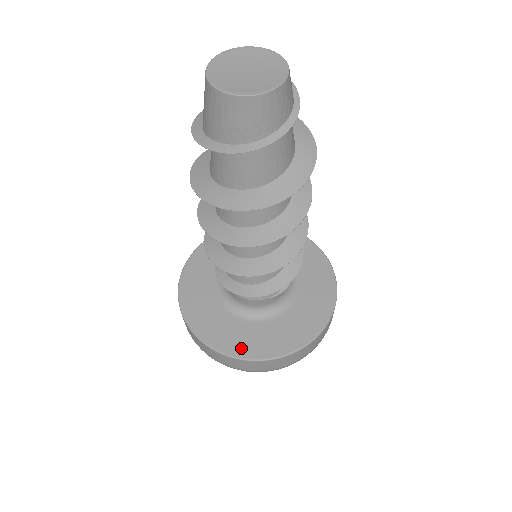
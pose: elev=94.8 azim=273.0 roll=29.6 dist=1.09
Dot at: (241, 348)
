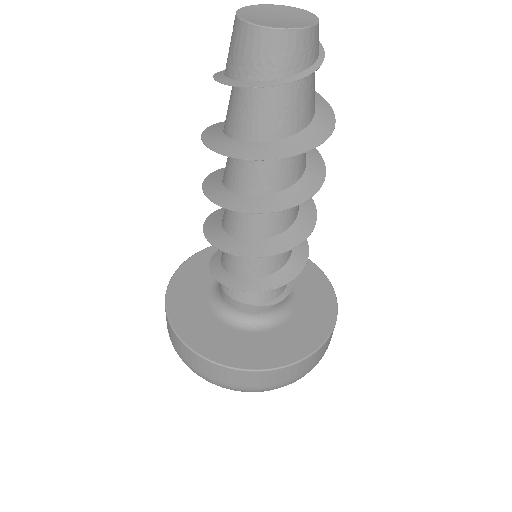
Dot at: (197, 339)
